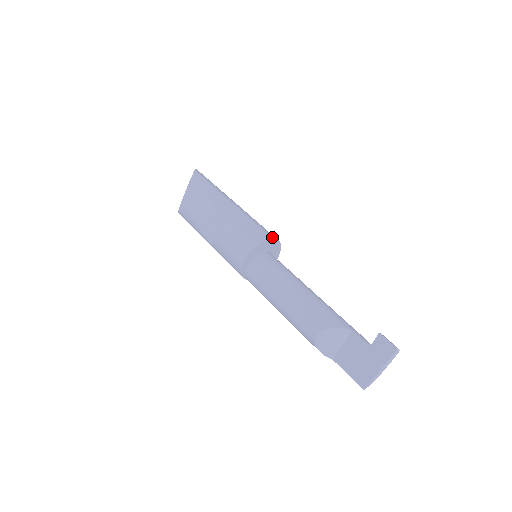
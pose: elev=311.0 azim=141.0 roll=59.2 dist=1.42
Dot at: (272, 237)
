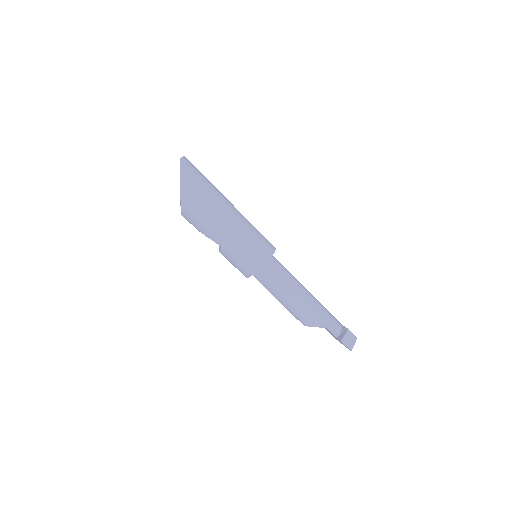
Dot at: (264, 262)
